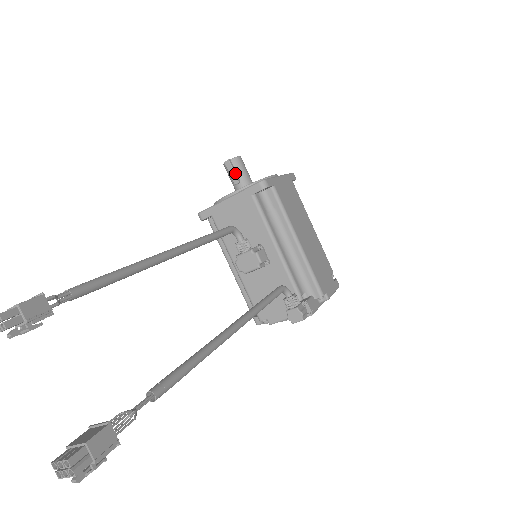
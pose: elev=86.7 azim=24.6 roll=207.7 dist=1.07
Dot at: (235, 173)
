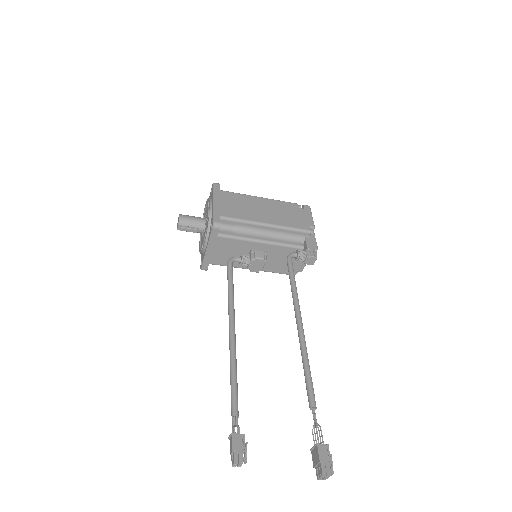
Dot at: (190, 228)
